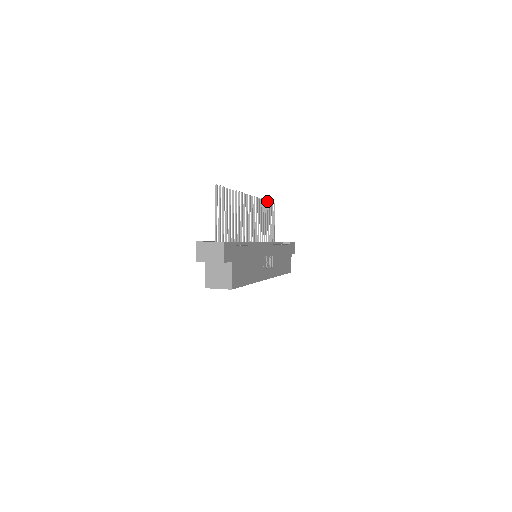
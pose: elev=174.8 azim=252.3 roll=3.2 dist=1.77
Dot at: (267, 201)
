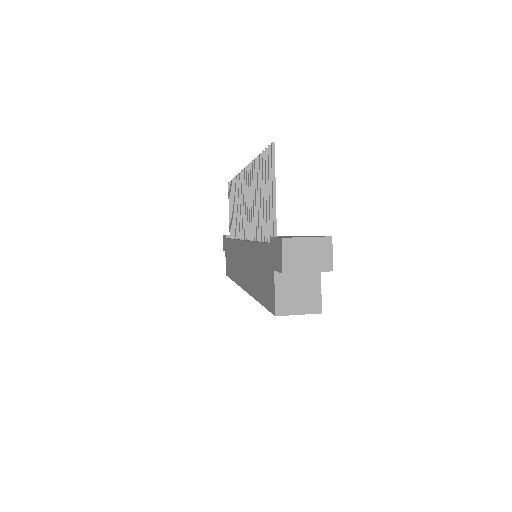
Dot at: occluded
